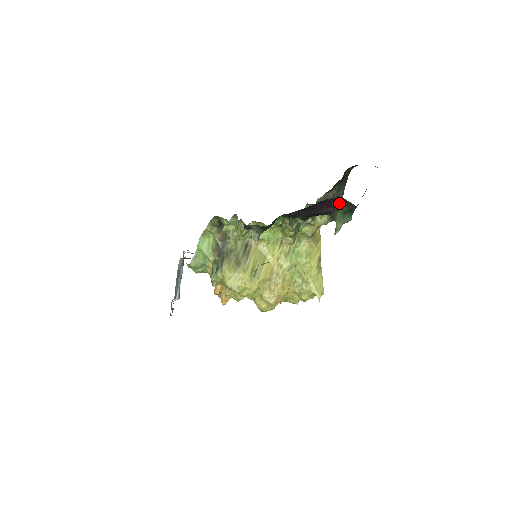
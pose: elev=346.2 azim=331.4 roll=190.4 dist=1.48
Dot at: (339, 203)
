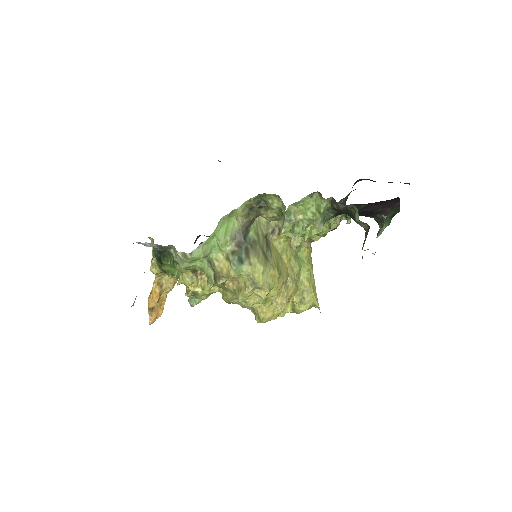
Dot at: (394, 205)
